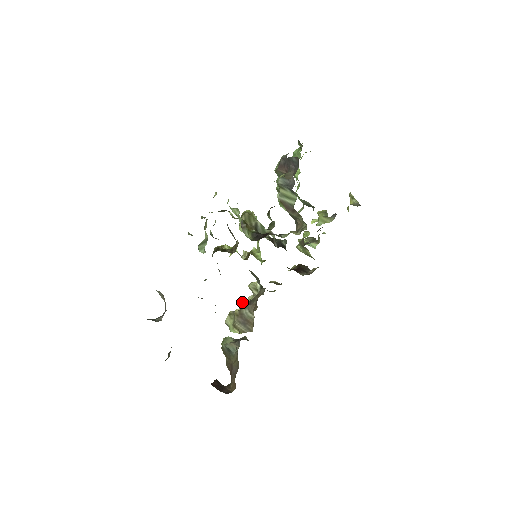
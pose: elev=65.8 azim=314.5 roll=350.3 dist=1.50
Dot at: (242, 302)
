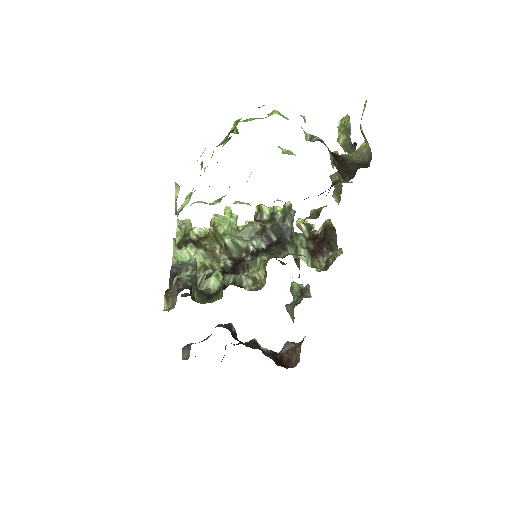
Dot at: occluded
